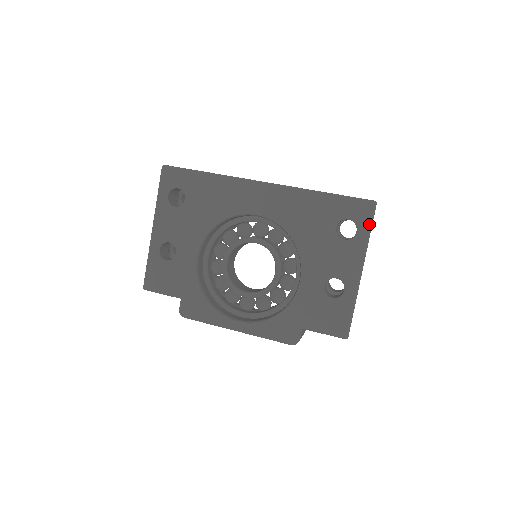
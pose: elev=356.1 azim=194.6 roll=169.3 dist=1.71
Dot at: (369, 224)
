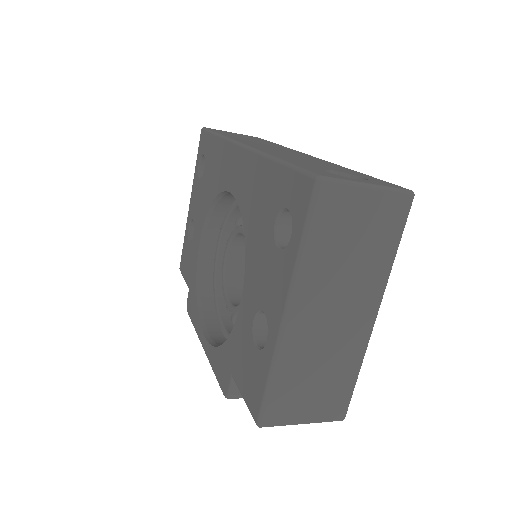
Dot at: (303, 223)
